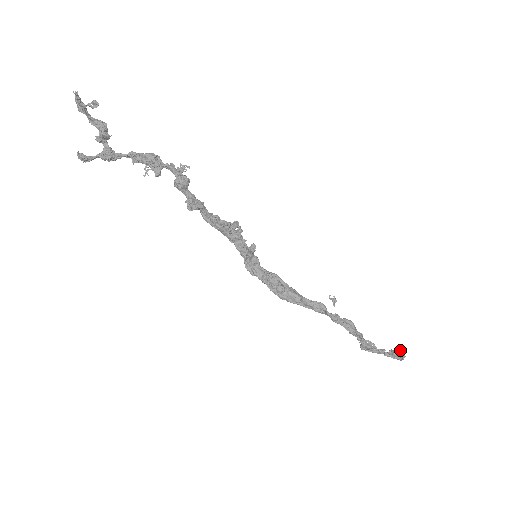
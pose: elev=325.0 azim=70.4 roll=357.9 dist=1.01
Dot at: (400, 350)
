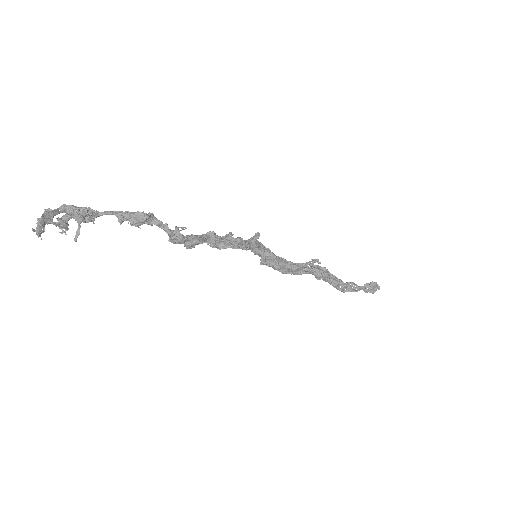
Dot at: (377, 285)
